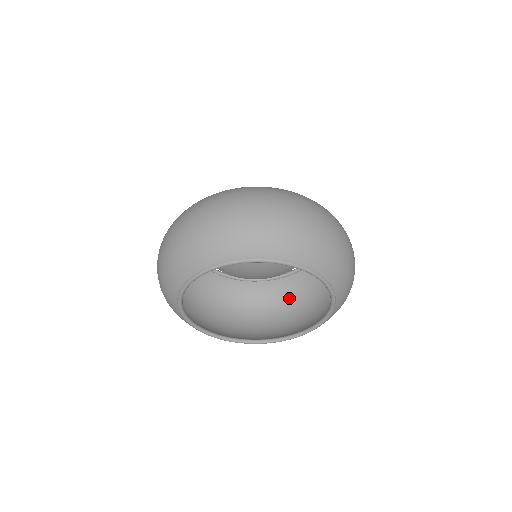
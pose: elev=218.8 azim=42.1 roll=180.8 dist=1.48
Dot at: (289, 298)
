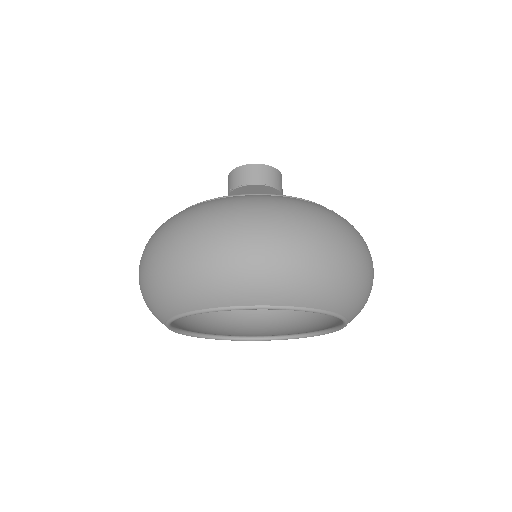
Dot at: occluded
